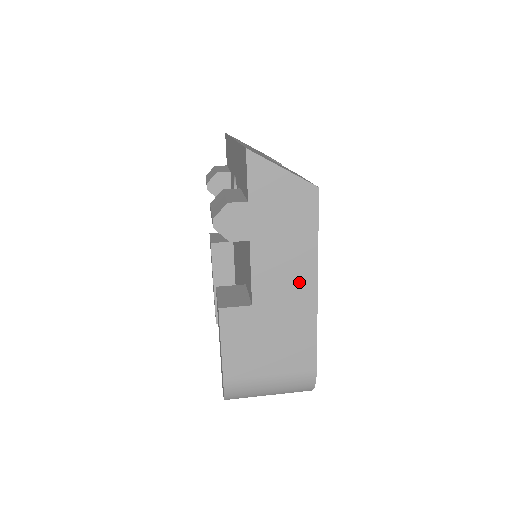
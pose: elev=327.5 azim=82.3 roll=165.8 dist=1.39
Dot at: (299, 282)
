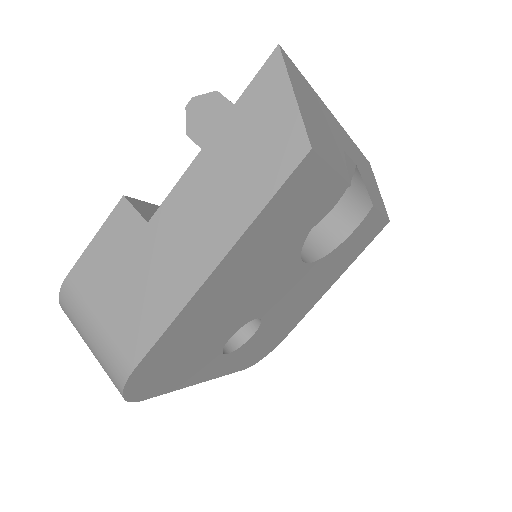
Dot at: (204, 243)
